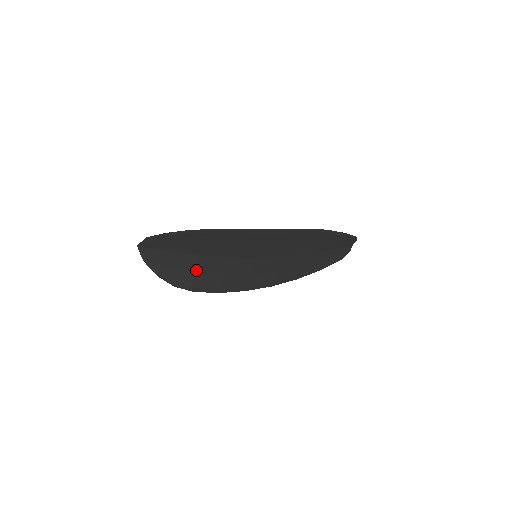
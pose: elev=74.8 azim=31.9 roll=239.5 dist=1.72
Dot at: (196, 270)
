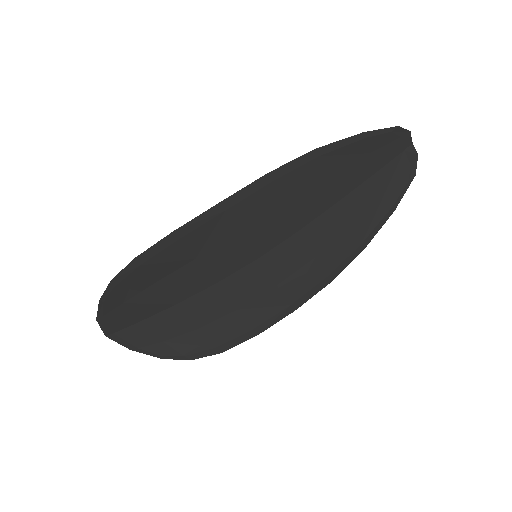
Dot at: (195, 324)
